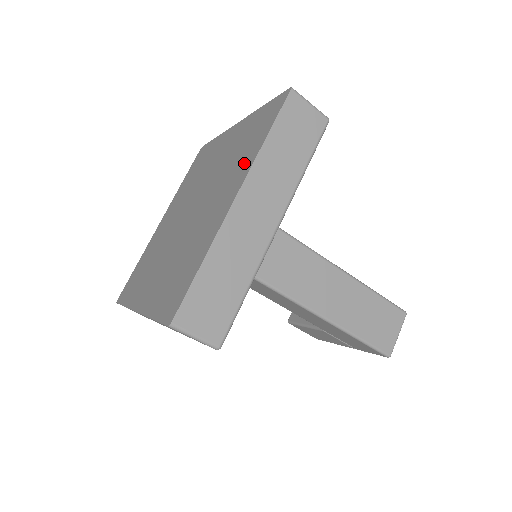
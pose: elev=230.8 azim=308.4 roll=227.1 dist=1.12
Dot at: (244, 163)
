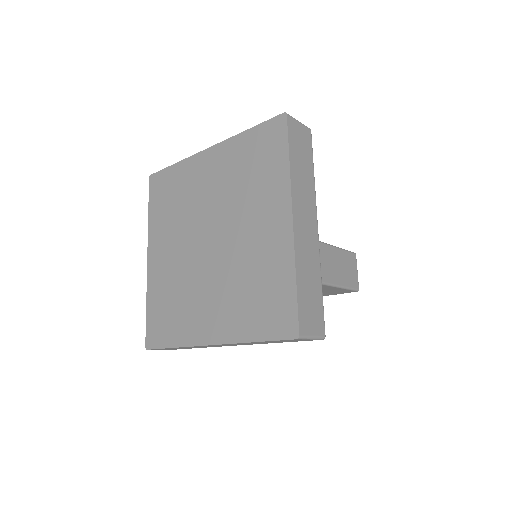
Dot at: (273, 187)
